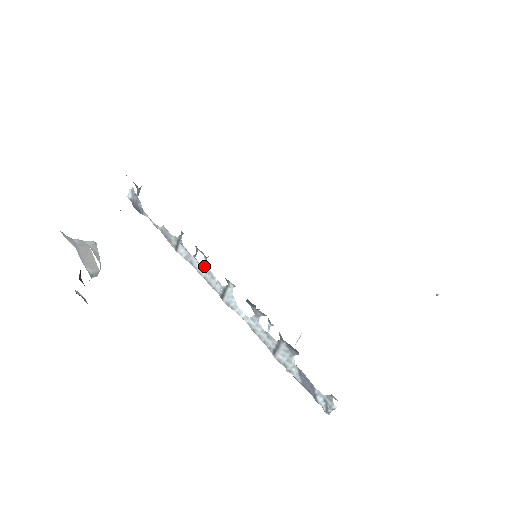
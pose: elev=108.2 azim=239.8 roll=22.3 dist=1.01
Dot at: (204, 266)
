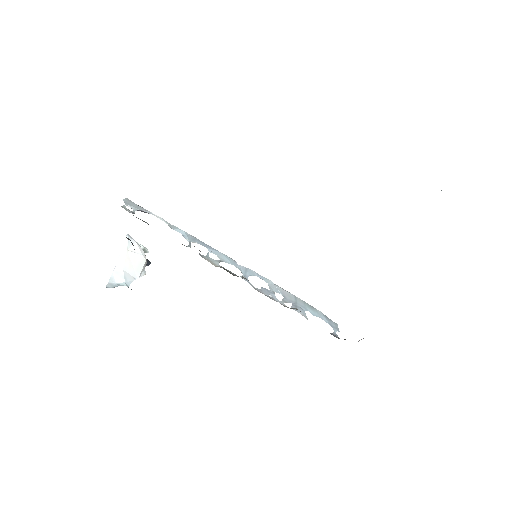
Dot at: (219, 258)
